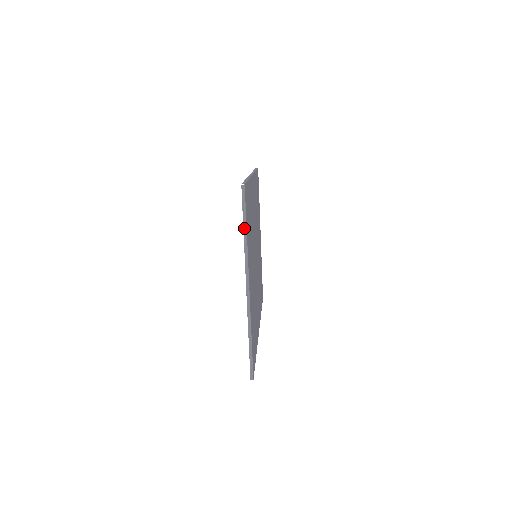
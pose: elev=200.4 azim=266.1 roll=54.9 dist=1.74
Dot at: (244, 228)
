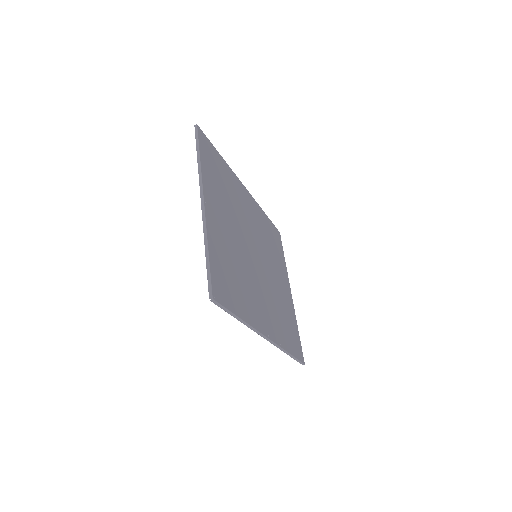
Dot at: (197, 154)
